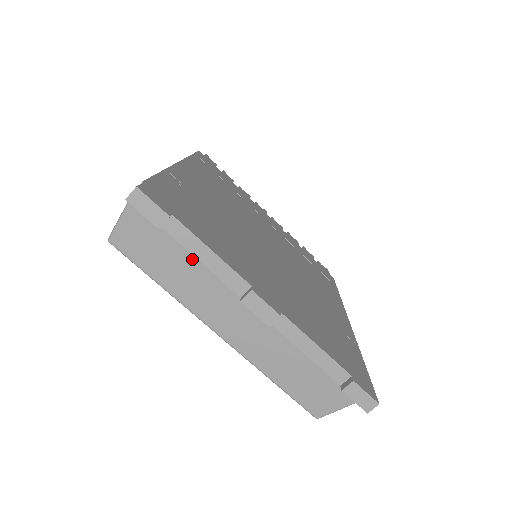
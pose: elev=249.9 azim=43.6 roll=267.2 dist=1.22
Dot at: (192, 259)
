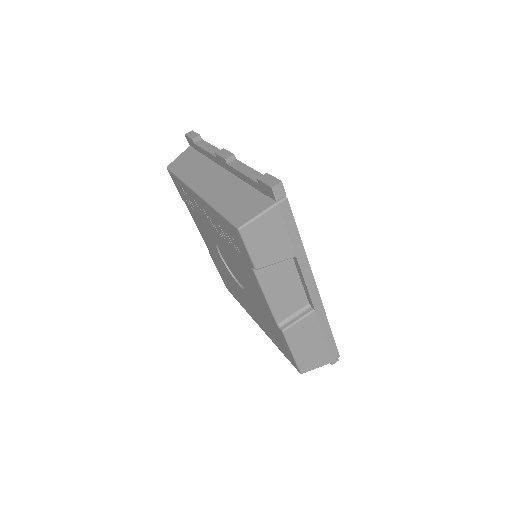
Dot at: (202, 160)
